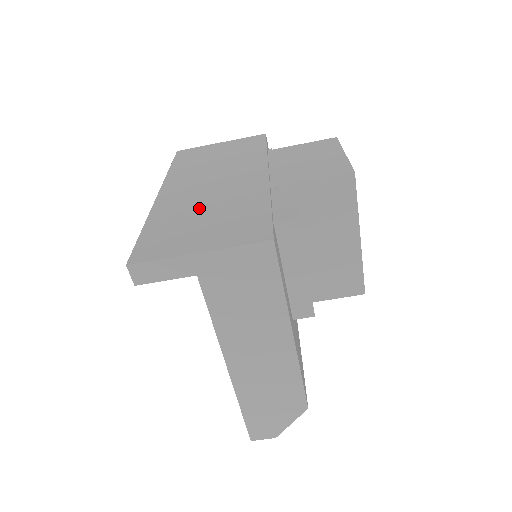
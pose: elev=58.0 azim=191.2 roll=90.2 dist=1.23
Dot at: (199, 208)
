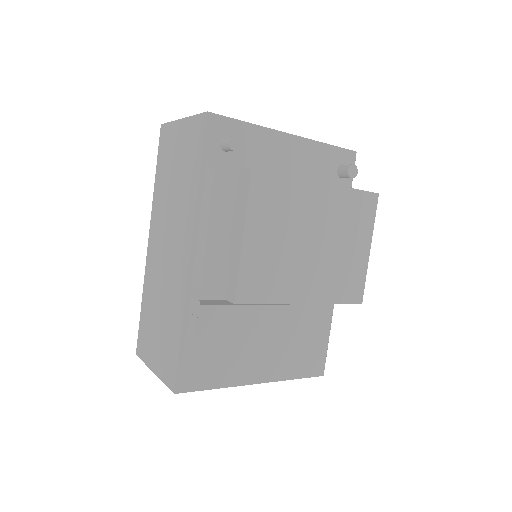
Dot at: (158, 298)
